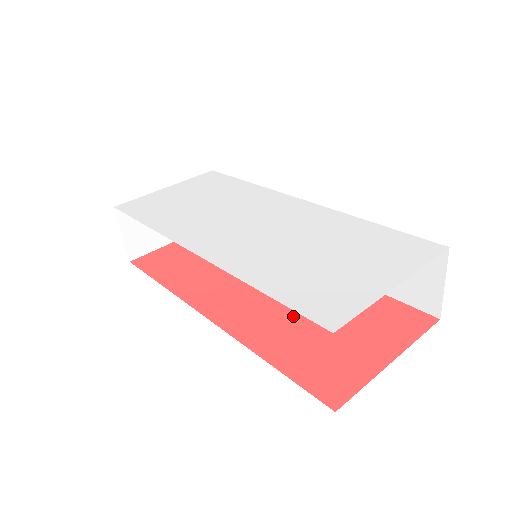
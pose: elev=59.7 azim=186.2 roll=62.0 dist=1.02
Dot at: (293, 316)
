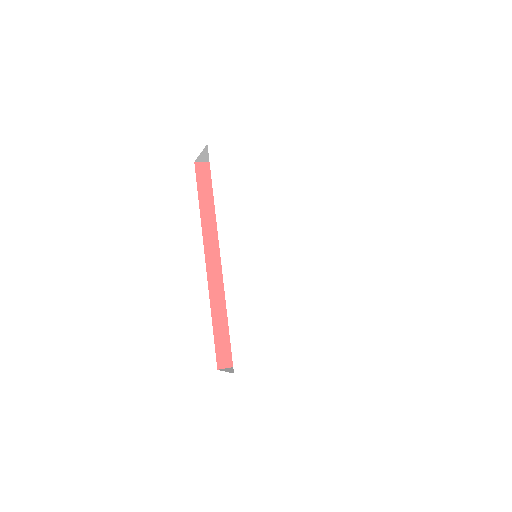
Dot at: occluded
